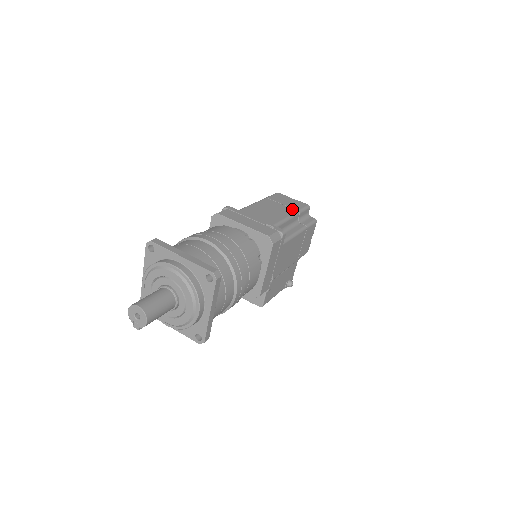
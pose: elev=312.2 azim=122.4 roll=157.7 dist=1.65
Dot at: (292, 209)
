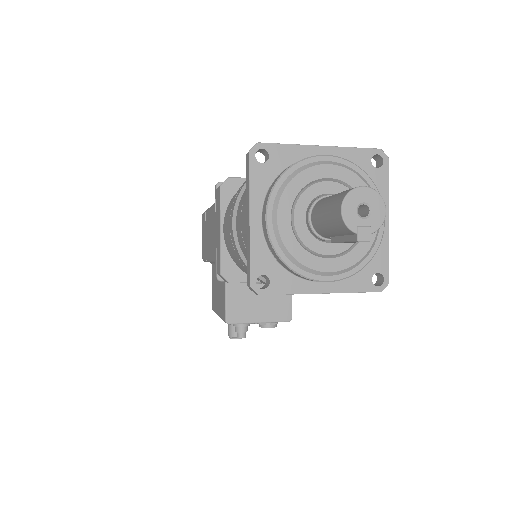
Dot at: occluded
